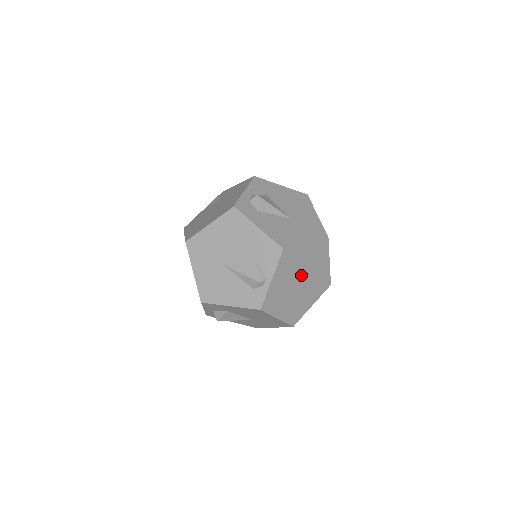
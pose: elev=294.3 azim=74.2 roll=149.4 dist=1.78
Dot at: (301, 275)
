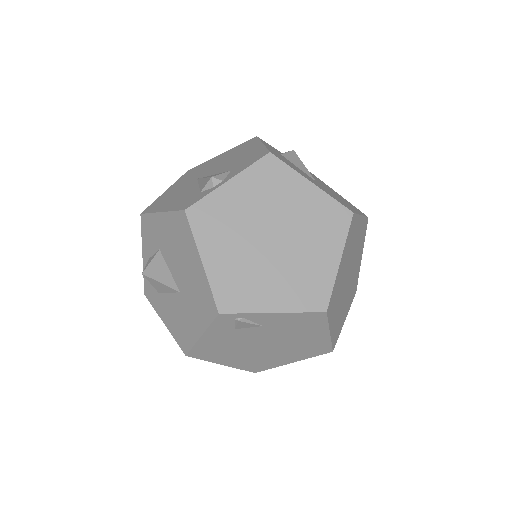
Dot at: (279, 228)
